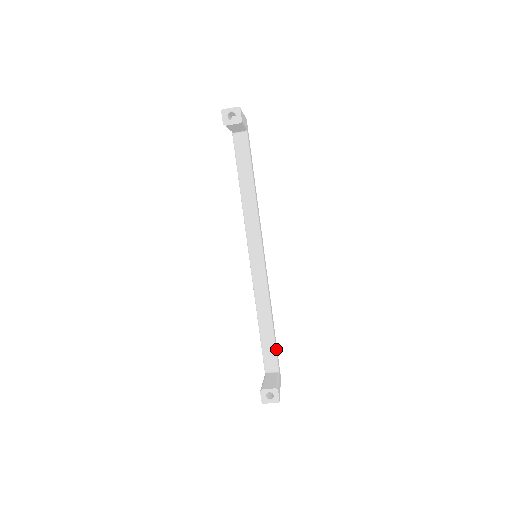
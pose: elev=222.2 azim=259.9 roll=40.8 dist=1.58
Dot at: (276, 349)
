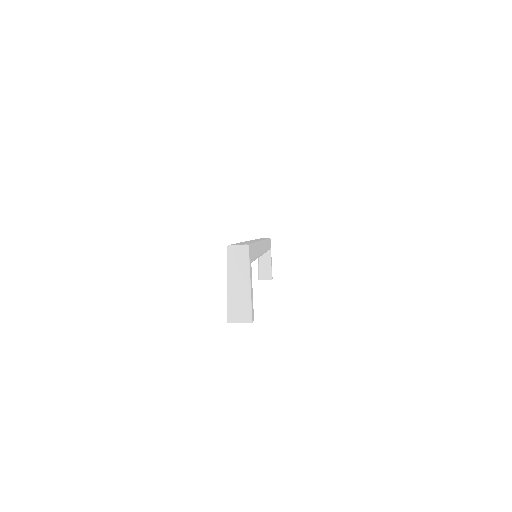
Dot at: (269, 247)
